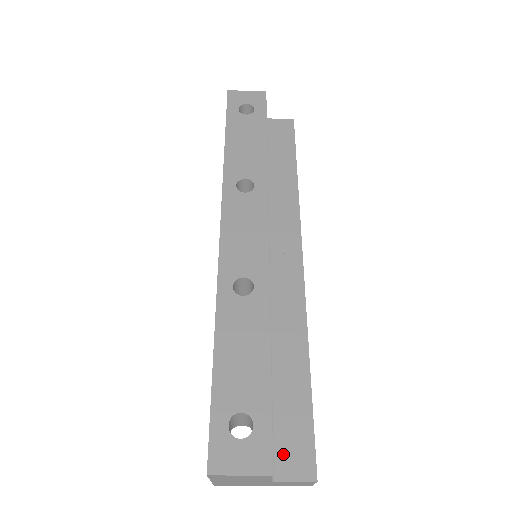
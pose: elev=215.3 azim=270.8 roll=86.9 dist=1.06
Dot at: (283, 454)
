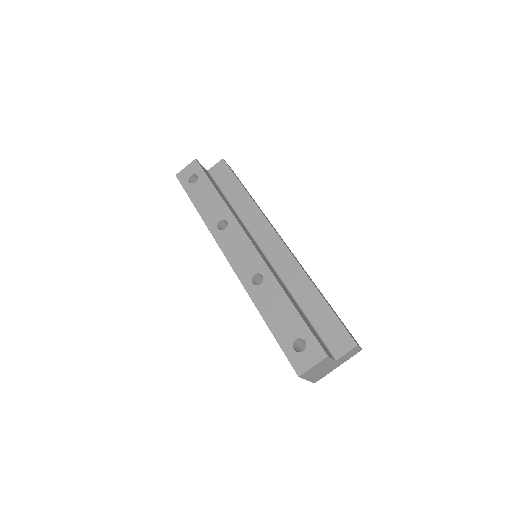
Dot at: (333, 345)
